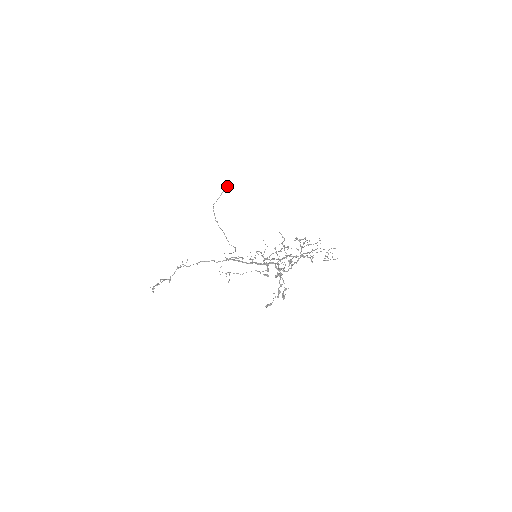
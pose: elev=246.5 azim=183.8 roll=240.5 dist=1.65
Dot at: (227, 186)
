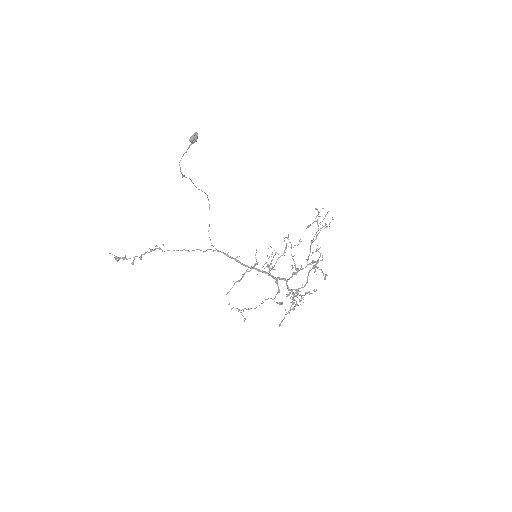
Dot at: (196, 138)
